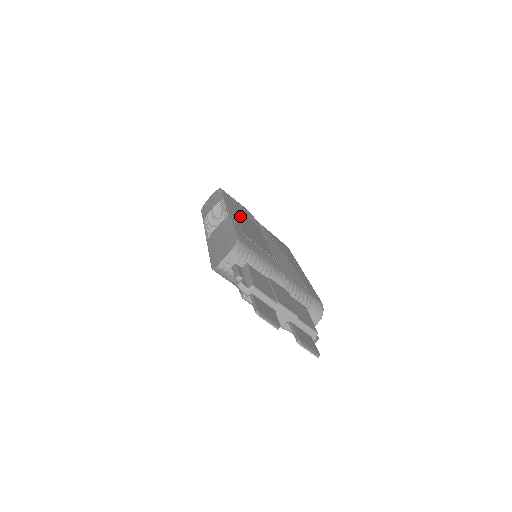
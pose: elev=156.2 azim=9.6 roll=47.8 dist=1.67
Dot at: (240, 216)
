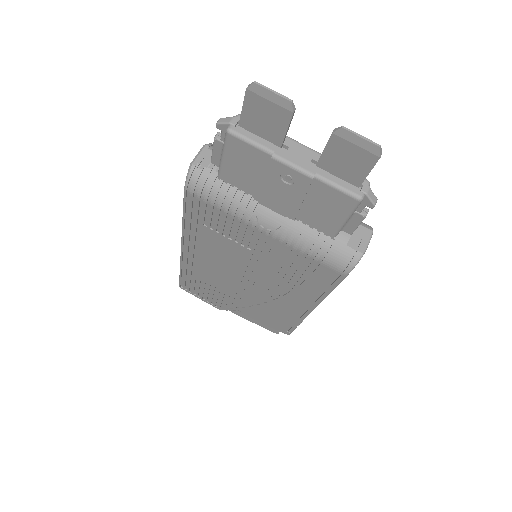
Dot at: occluded
